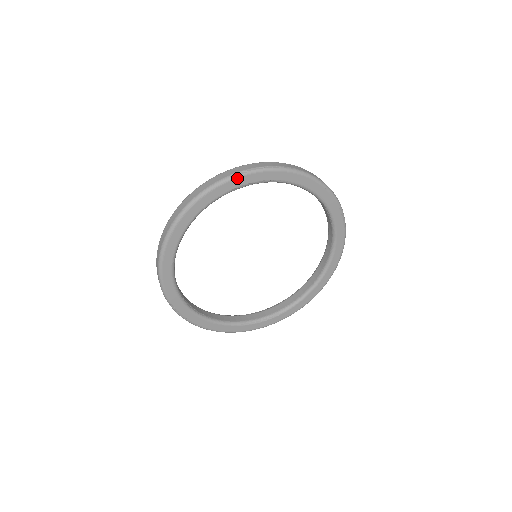
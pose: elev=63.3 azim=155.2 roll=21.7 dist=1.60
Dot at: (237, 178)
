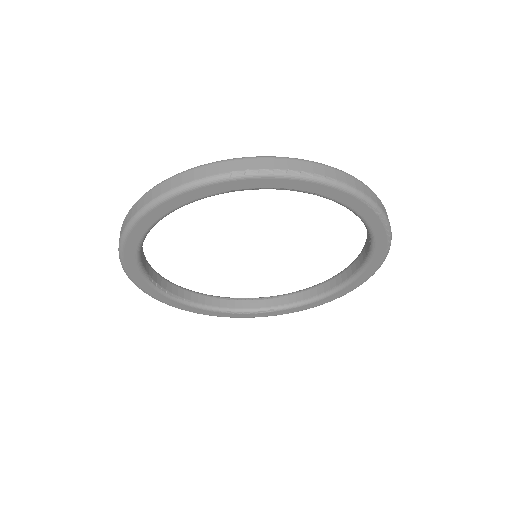
Dot at: (240, 179)
